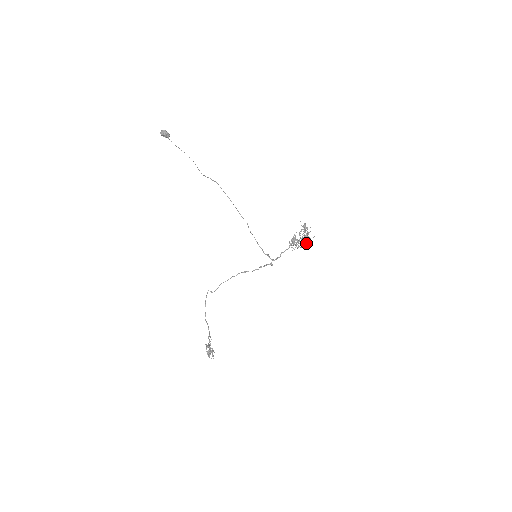
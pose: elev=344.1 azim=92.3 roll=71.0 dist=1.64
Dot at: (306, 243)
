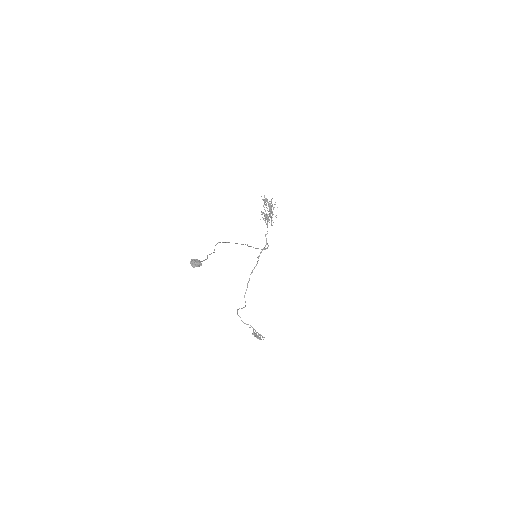
Dot at: (272, 211)
